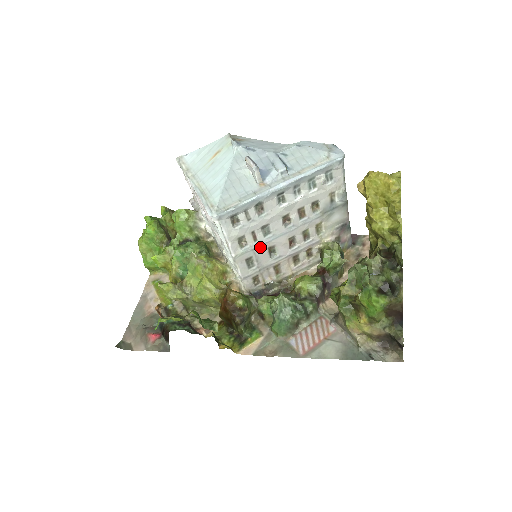
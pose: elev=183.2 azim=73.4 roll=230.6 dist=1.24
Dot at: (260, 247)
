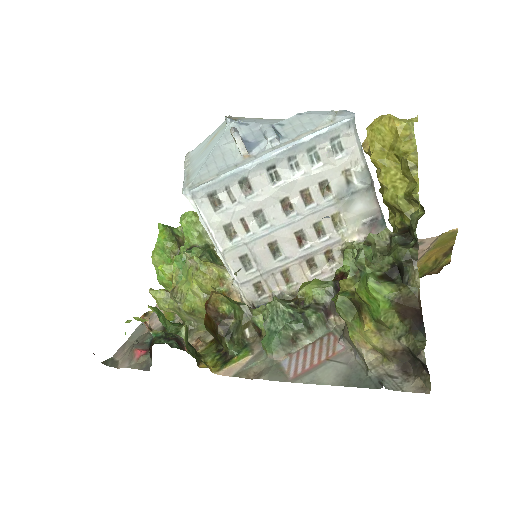
Dot at: (256, 241)
